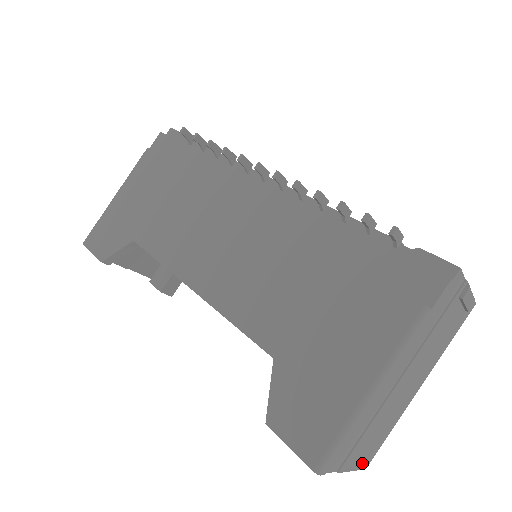
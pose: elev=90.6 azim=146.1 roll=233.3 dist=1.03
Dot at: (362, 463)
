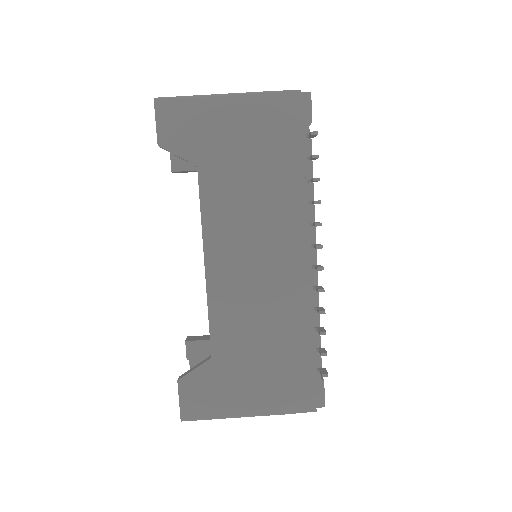
Dot at: occluded
